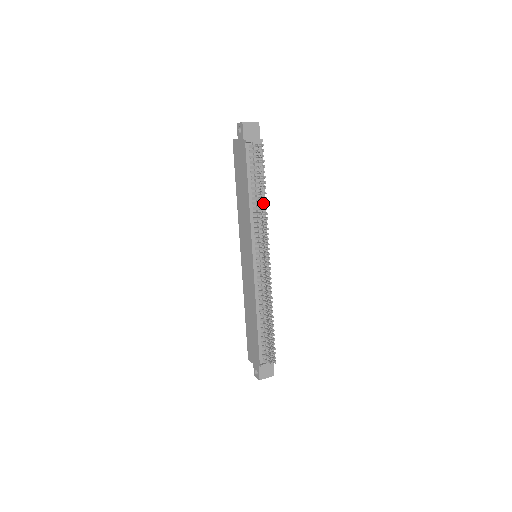
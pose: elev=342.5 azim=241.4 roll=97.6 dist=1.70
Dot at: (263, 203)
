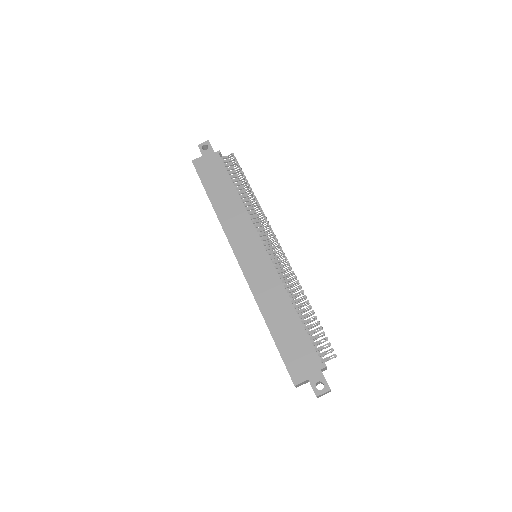
Dot at: occluded
